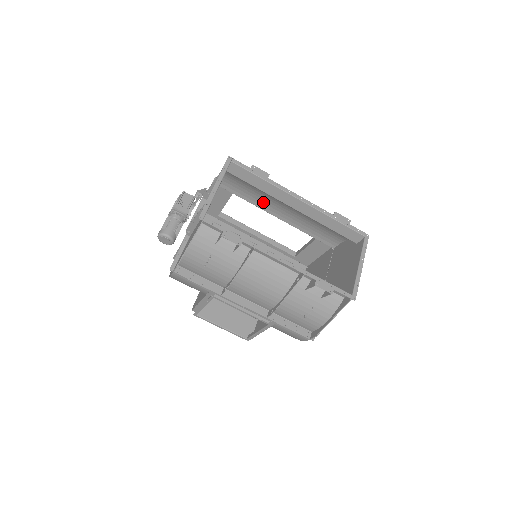
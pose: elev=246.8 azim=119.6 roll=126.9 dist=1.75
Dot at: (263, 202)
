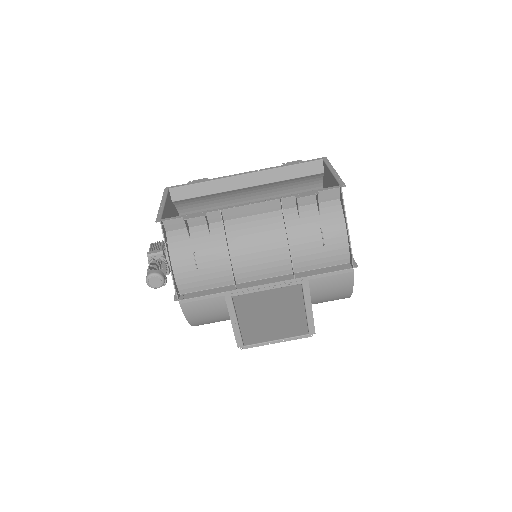
Dot at: occluded
